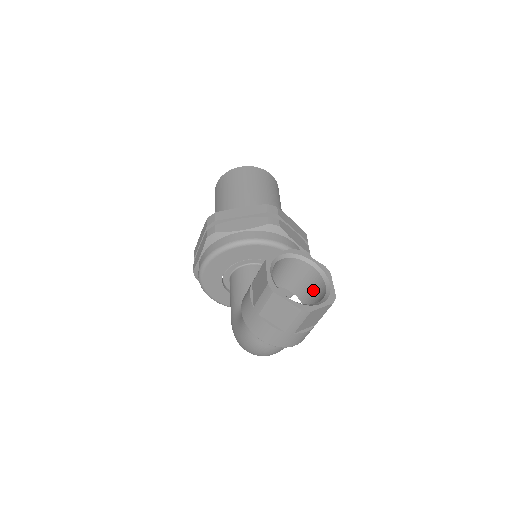
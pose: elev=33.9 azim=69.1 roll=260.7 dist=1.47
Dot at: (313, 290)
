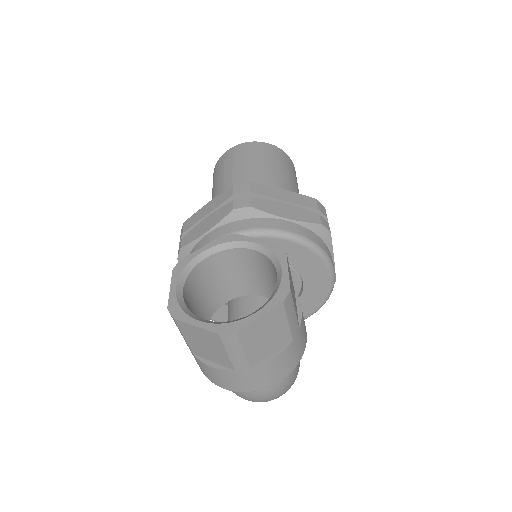
Dot at: occluded
